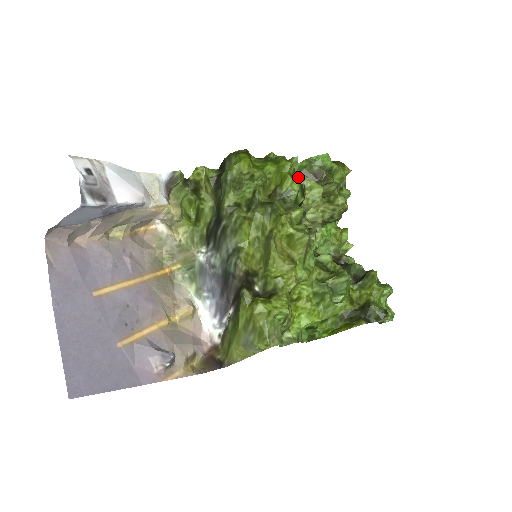
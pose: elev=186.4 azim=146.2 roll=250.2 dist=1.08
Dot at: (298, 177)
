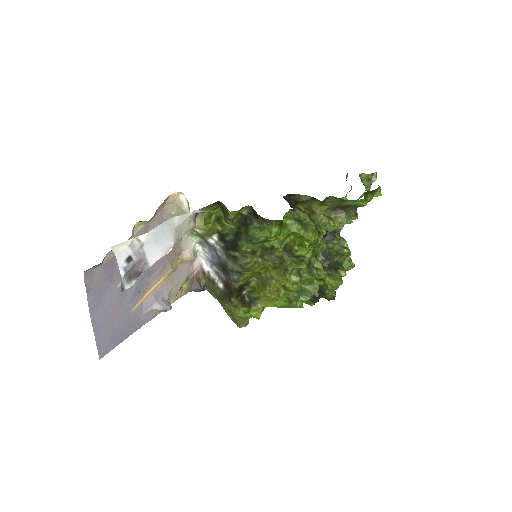
Dot at: (321, 221)
